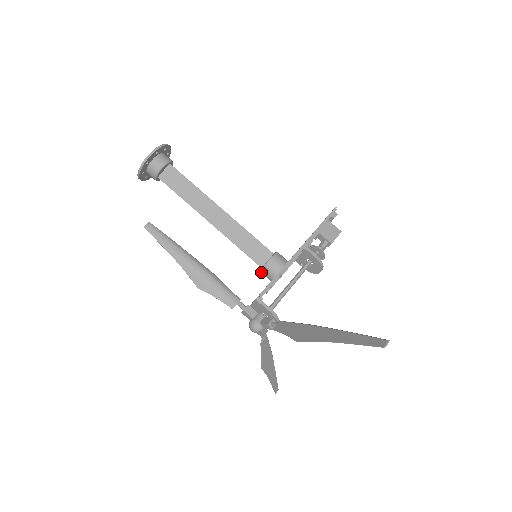
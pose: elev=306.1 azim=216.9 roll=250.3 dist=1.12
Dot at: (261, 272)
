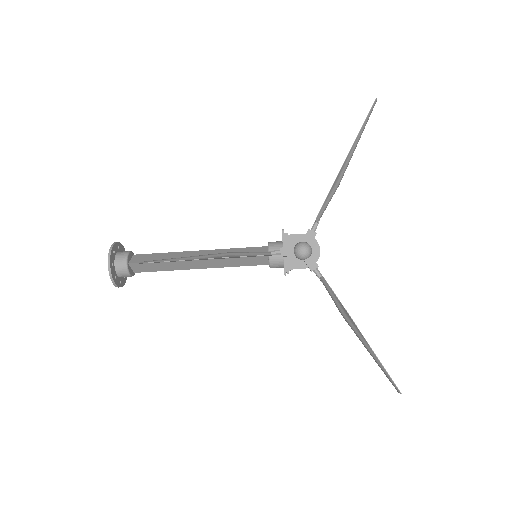
Dot at: (270, 259)
